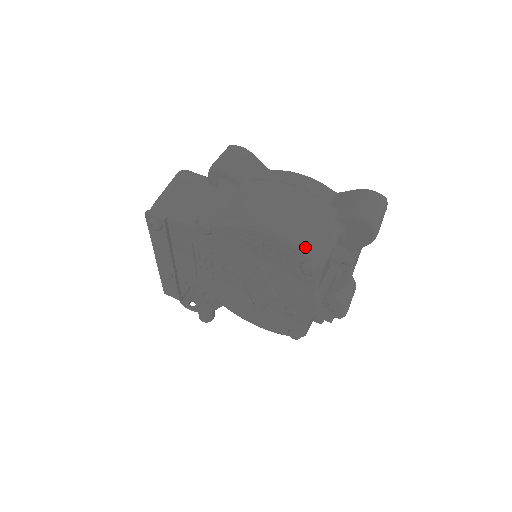
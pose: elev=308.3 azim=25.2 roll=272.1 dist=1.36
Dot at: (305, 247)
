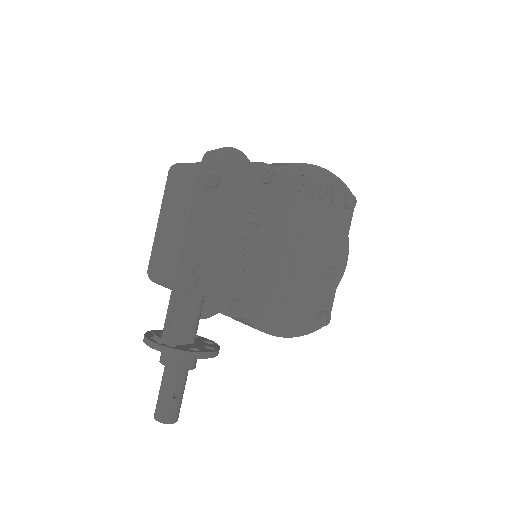
Dot at: (343, 183)
